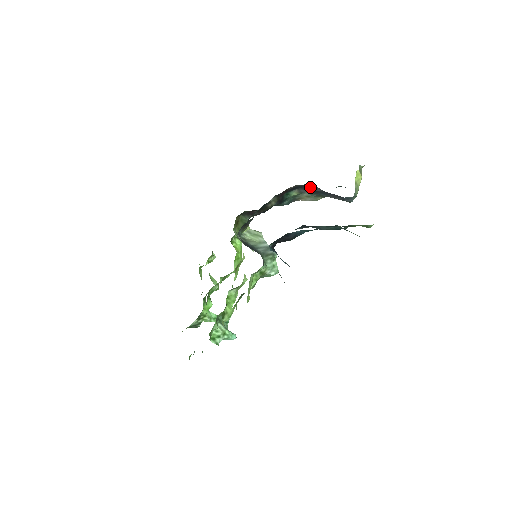
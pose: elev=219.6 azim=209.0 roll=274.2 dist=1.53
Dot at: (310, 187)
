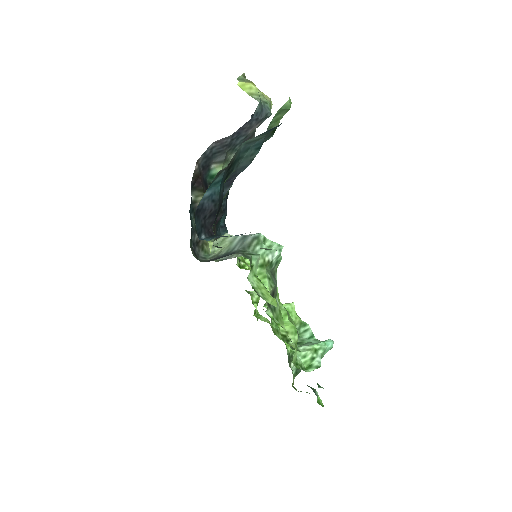
Dot at: (219, 148)
